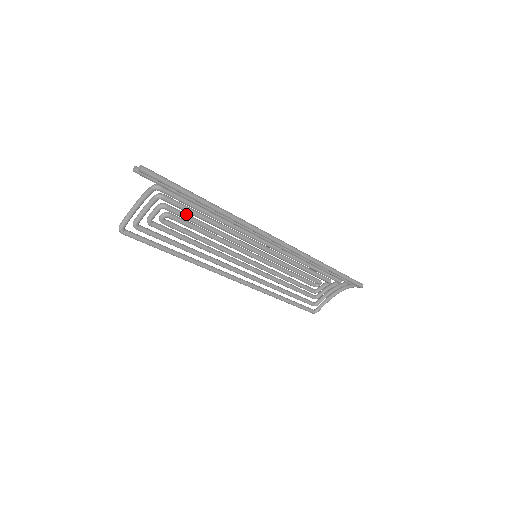
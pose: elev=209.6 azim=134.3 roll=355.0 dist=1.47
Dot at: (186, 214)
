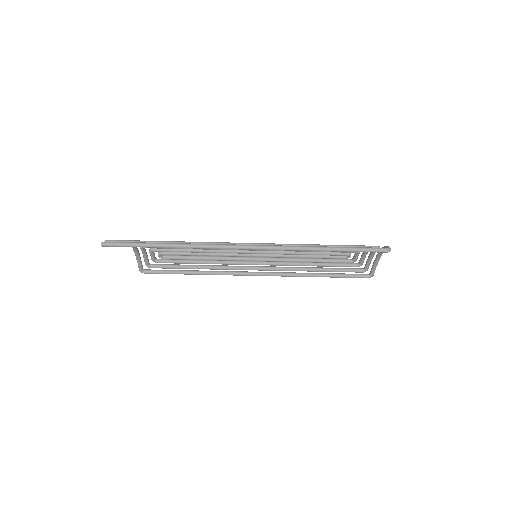
Dot at: (173, 249)
